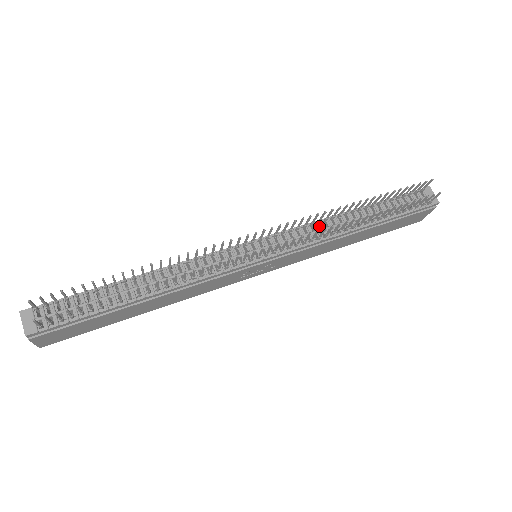
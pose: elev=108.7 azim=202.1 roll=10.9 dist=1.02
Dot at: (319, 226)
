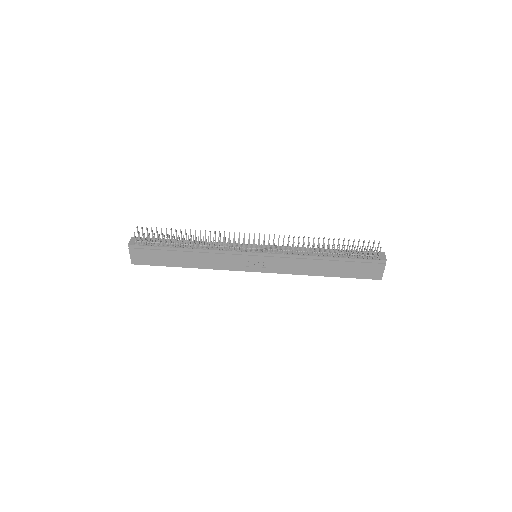
Dot at: occluded
